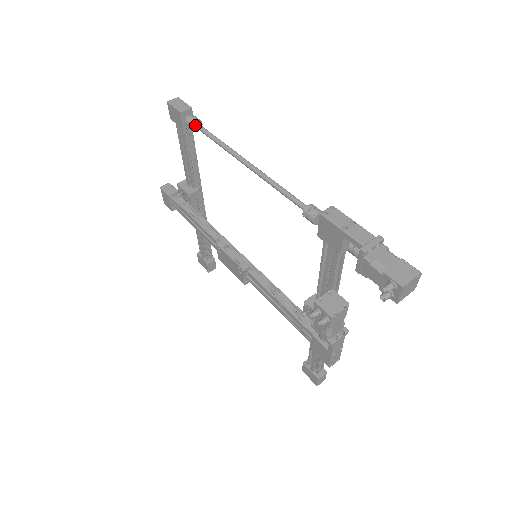
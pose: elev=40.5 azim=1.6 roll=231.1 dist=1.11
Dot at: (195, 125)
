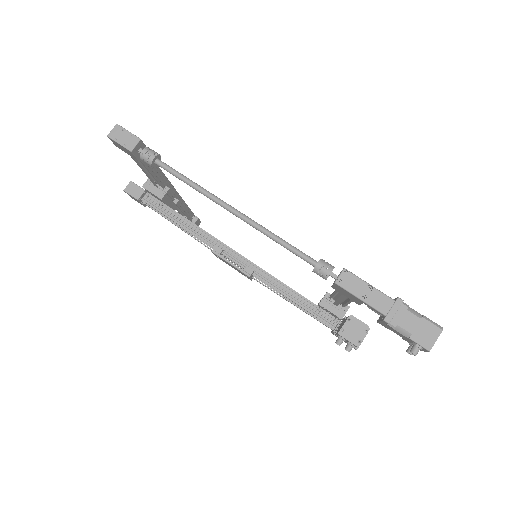
Dot at: (154, 162)
